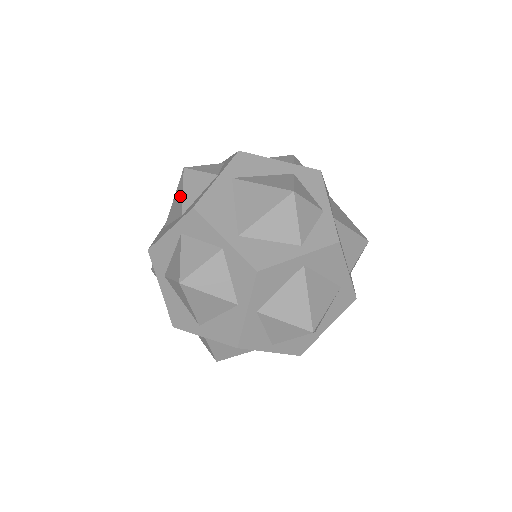
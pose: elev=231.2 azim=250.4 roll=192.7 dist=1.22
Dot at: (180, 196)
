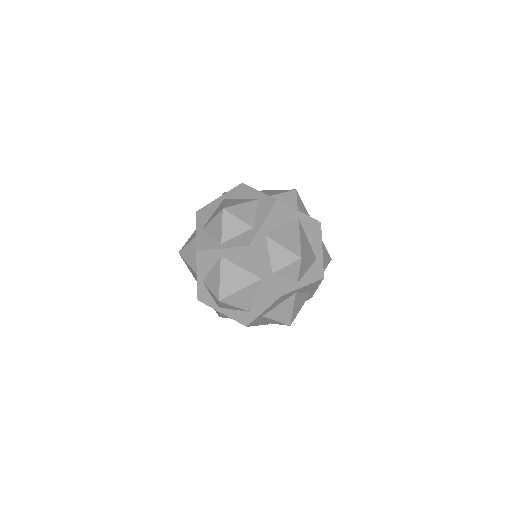
Dot at: occluded
